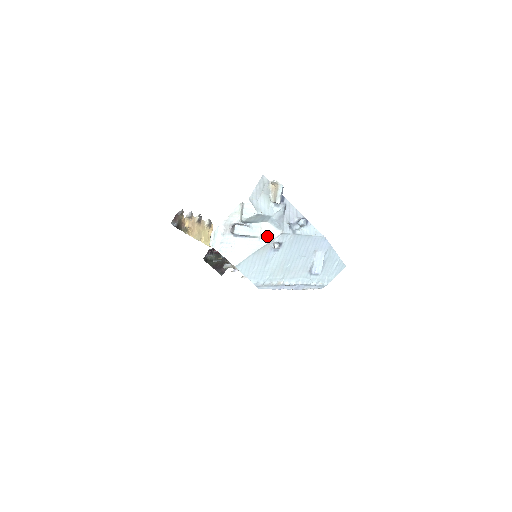
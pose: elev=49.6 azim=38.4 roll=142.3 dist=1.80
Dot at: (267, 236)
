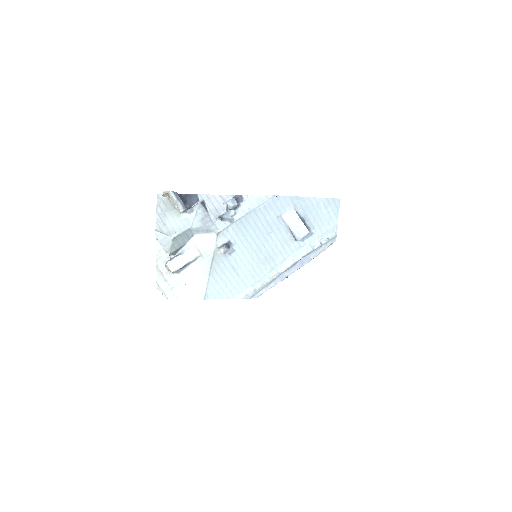
Dot at: (207, 248)
